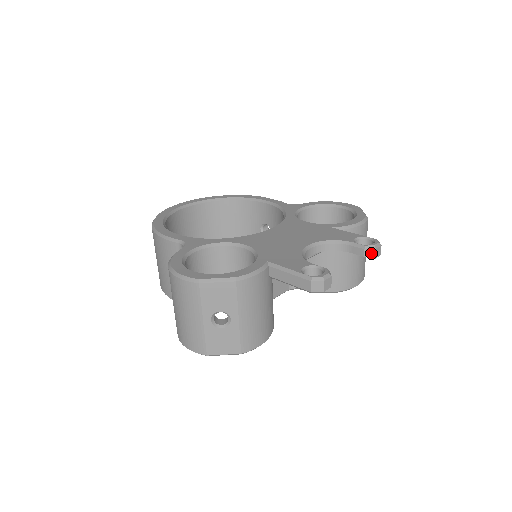
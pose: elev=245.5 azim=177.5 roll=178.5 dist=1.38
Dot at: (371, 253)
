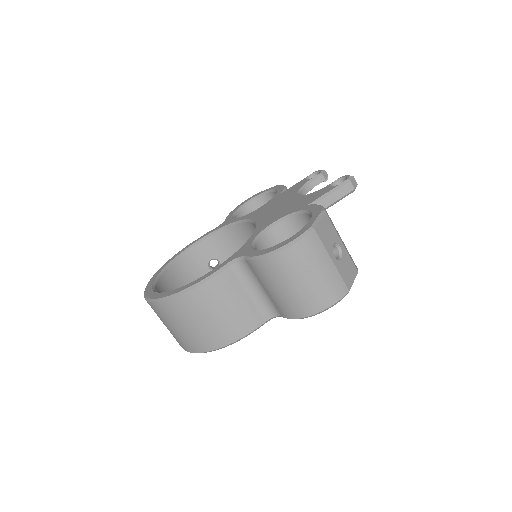
Dot at: (326, 175)
